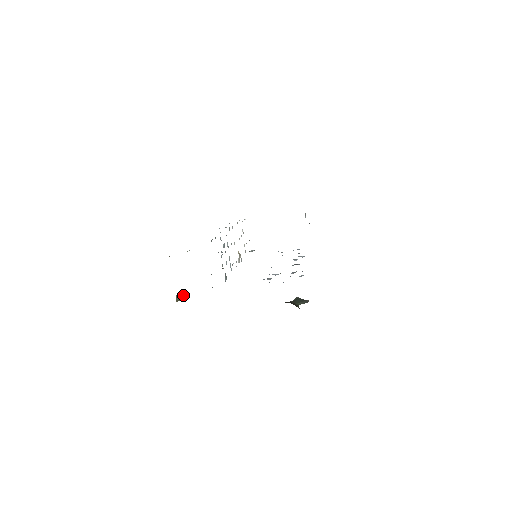
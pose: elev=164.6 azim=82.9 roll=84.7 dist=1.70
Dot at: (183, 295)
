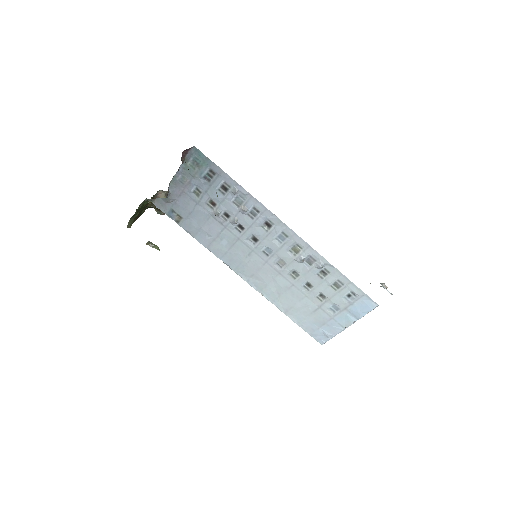
Dot at: (156, 245)
